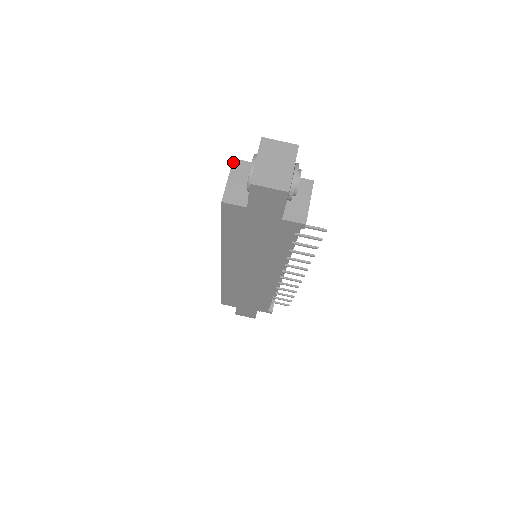
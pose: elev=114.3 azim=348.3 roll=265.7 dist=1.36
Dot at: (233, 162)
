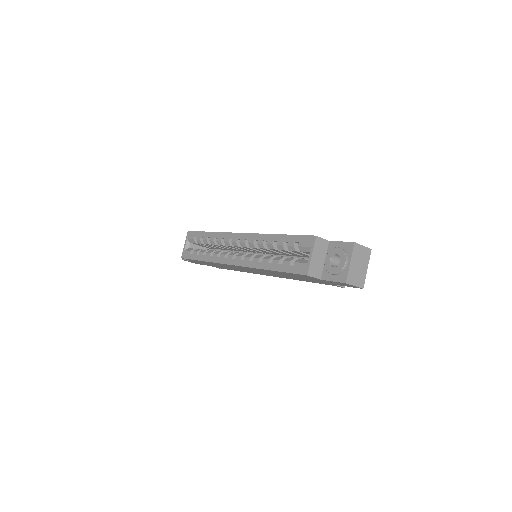
Dot at: (316, 239)
